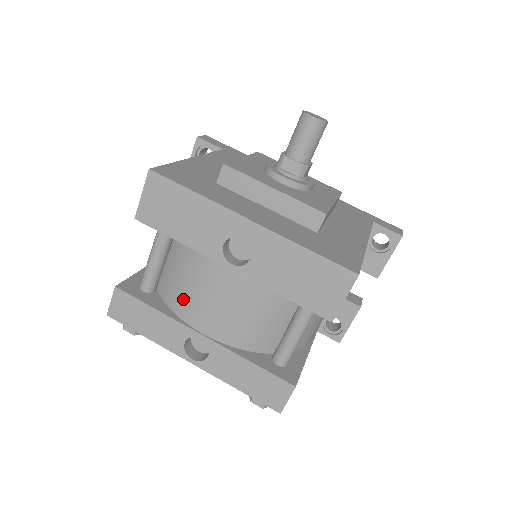
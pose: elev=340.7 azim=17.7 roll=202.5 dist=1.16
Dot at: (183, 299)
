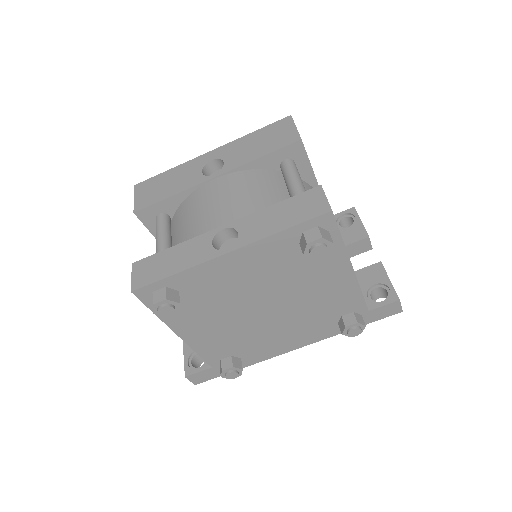
Dot at: (194, 228)
